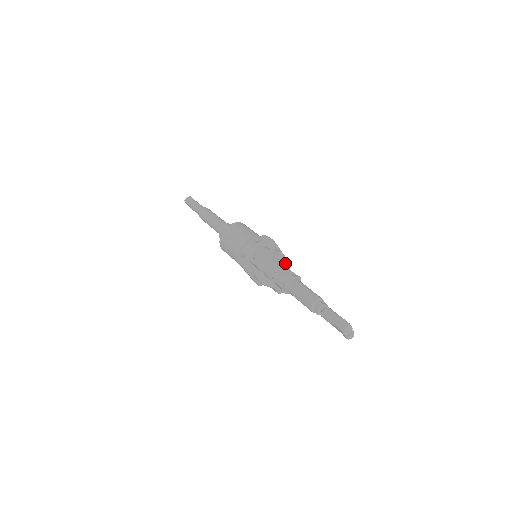
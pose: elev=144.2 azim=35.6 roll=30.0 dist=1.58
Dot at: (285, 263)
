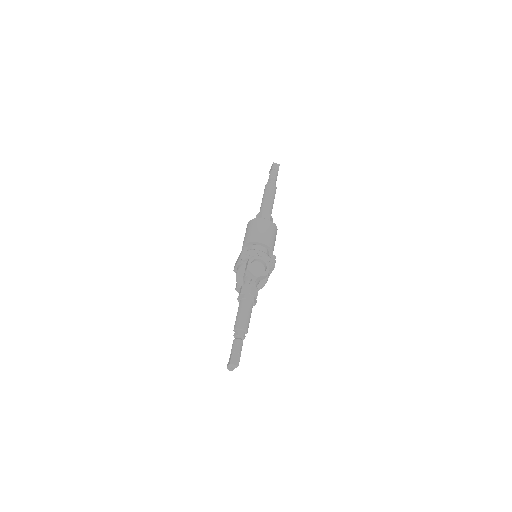
Dot at: (262, 284)
